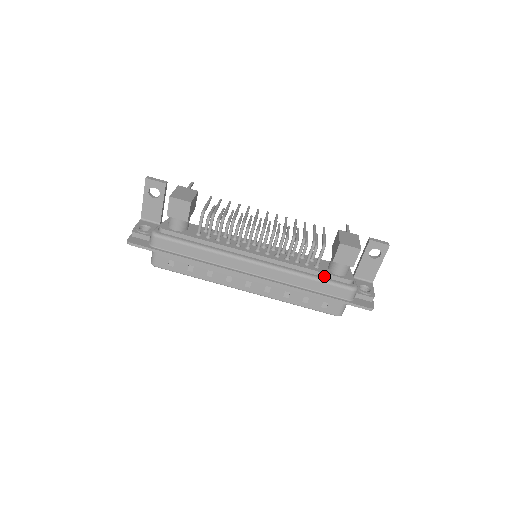
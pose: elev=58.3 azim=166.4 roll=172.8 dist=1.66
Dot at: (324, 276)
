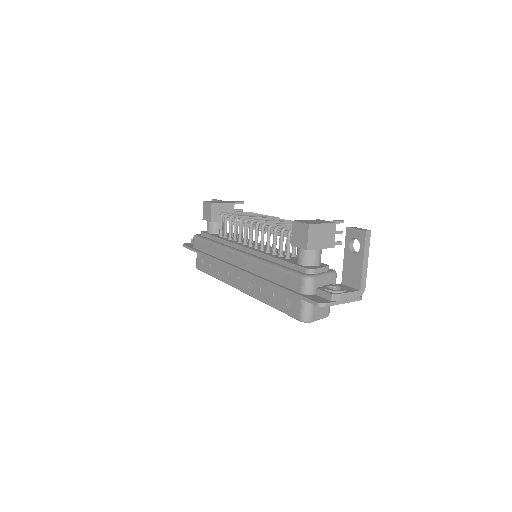
Dot at: (287, 265)
